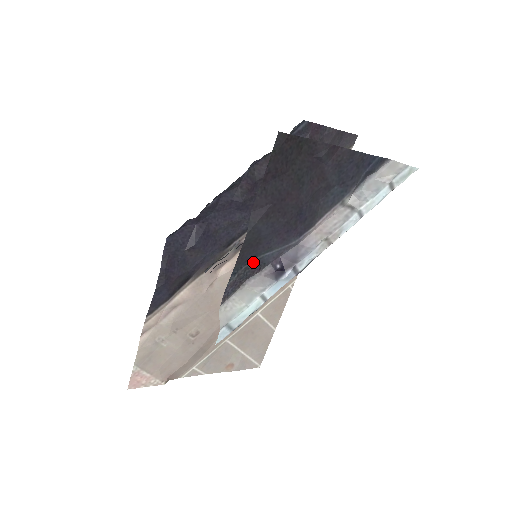
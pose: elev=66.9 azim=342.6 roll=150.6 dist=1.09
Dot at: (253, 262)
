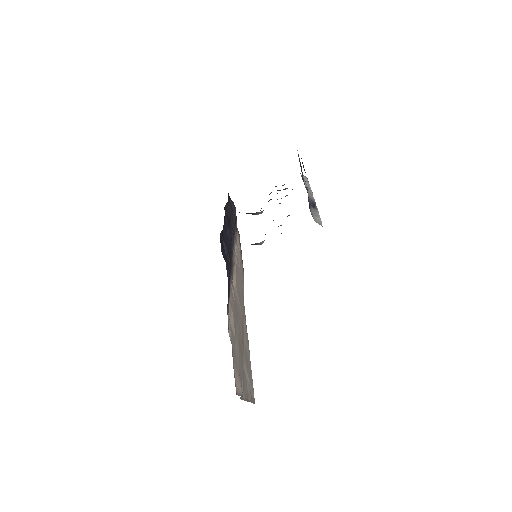
Dot at: occluded
